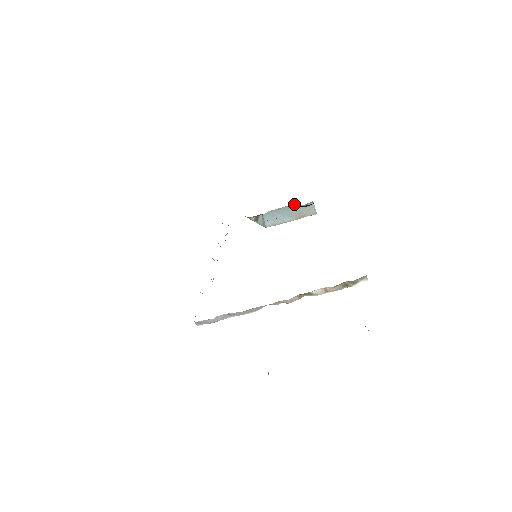
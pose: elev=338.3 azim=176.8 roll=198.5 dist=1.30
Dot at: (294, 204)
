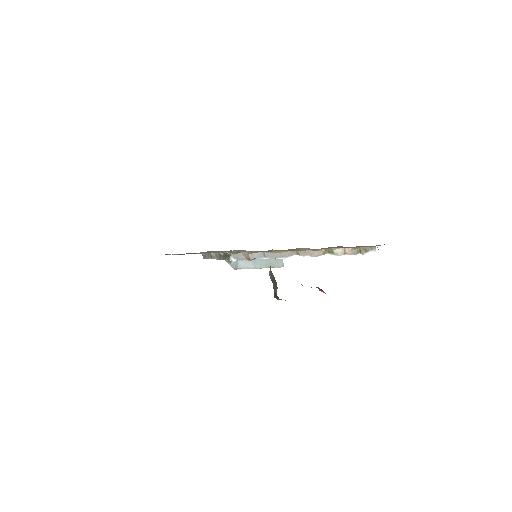
Dot at: occluded
